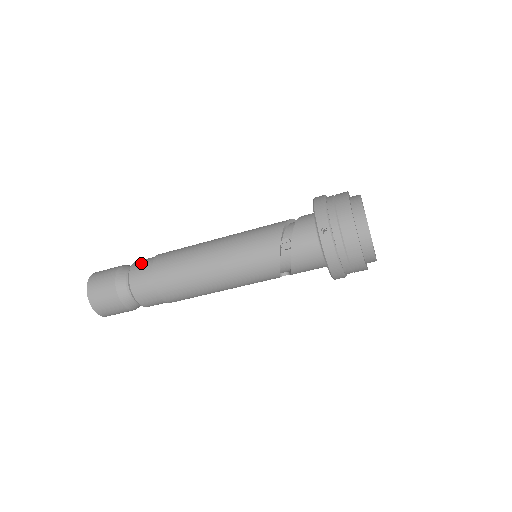
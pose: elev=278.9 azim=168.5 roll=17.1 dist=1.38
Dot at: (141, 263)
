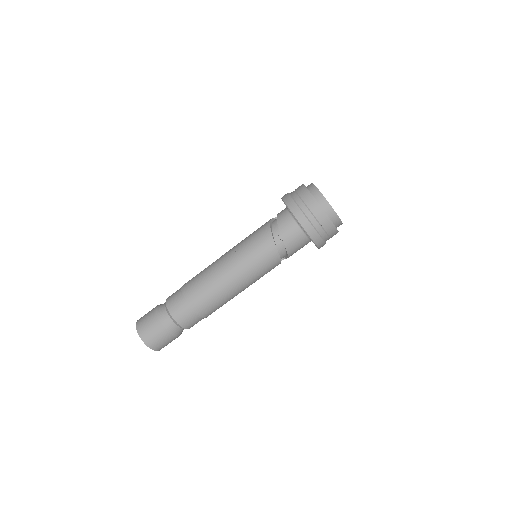
Dot at: (173, 299)
